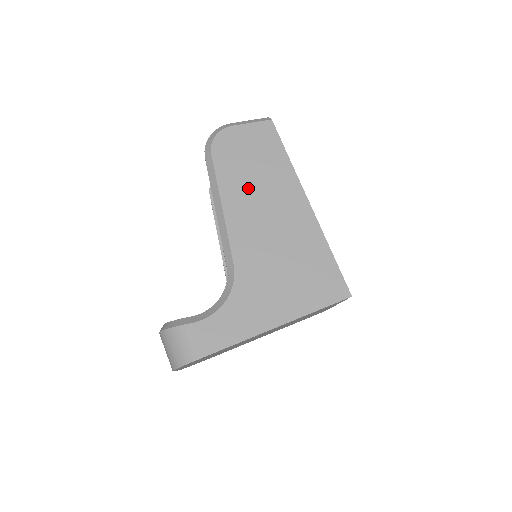
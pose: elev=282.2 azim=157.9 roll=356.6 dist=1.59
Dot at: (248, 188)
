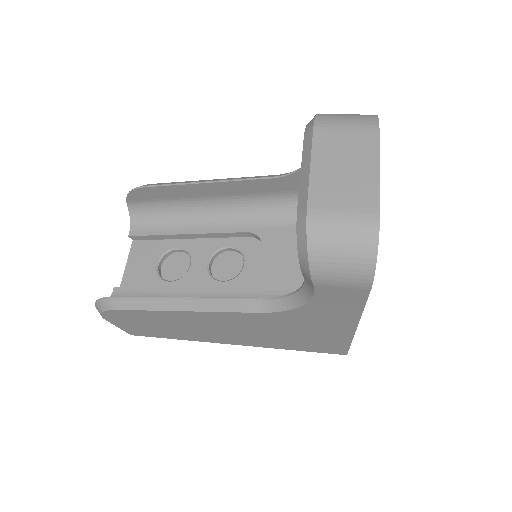
Dot at: occluded
